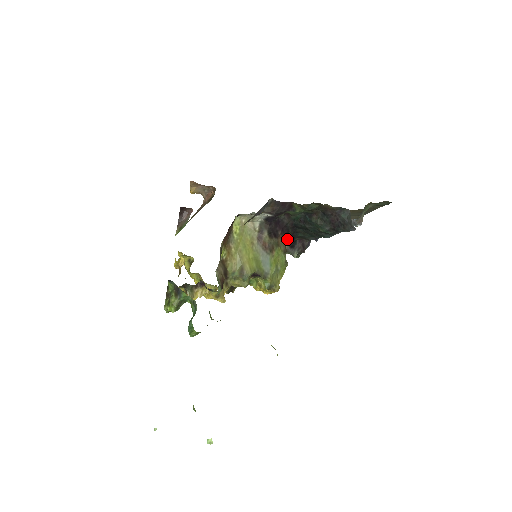
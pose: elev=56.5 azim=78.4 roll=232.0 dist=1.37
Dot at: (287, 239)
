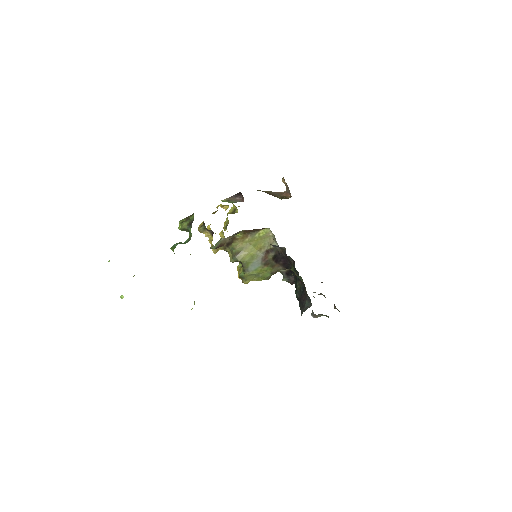
Dot at: occluded
